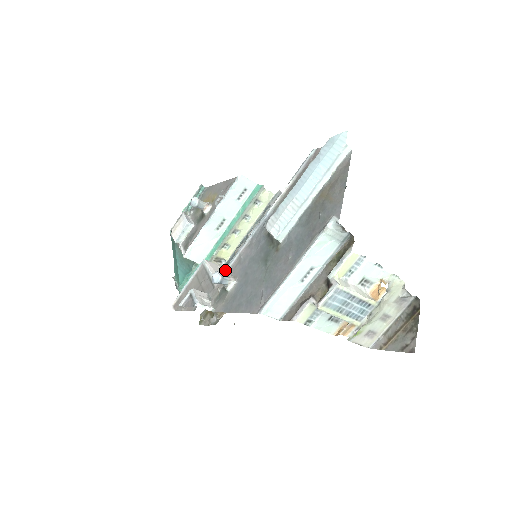
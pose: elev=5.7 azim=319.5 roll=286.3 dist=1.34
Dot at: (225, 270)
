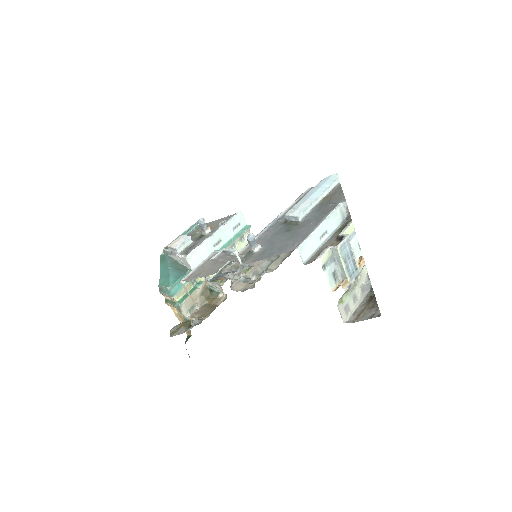
Dot at: (246, 246)
